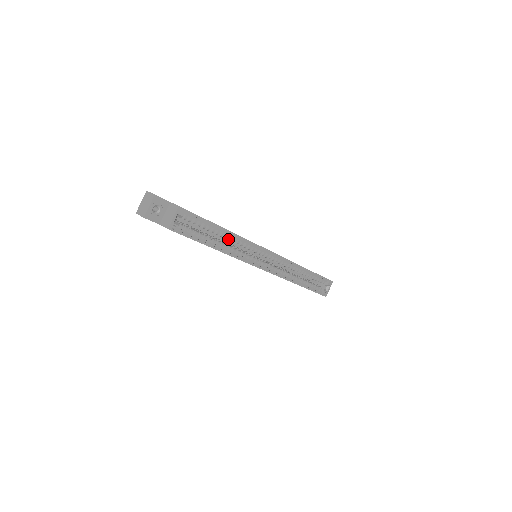
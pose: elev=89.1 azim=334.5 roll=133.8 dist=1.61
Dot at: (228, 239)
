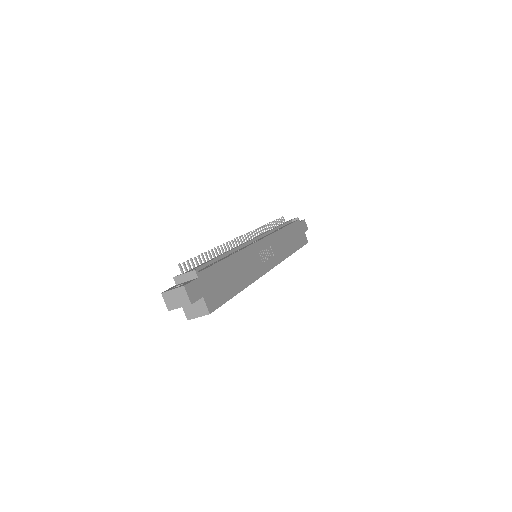
Dot at: occluded
